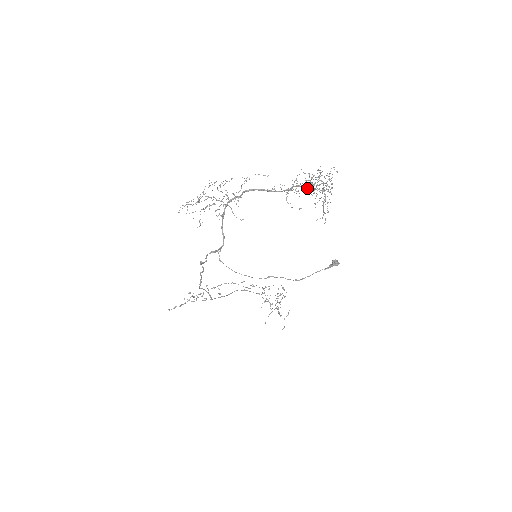
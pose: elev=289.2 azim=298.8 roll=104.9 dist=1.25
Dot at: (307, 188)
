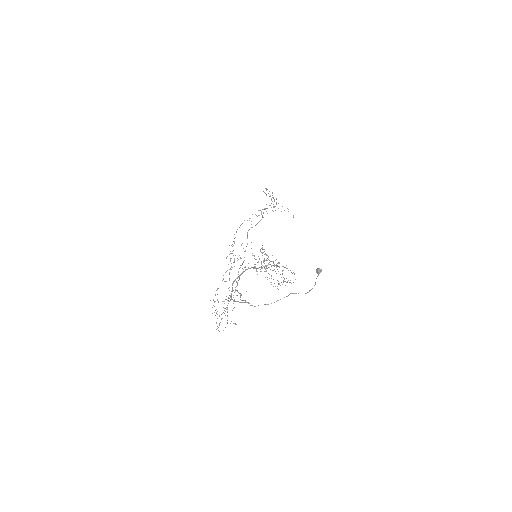
Dot at: occluded
